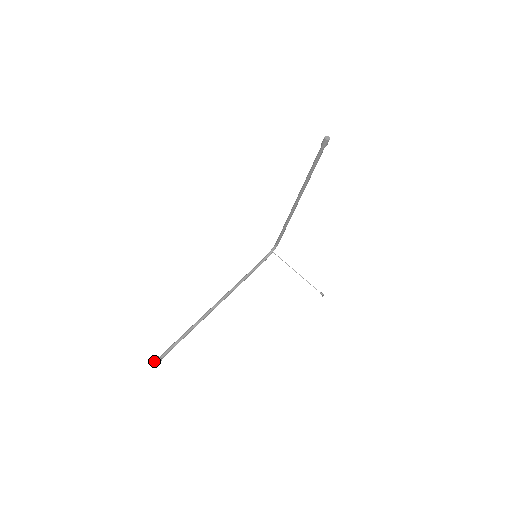
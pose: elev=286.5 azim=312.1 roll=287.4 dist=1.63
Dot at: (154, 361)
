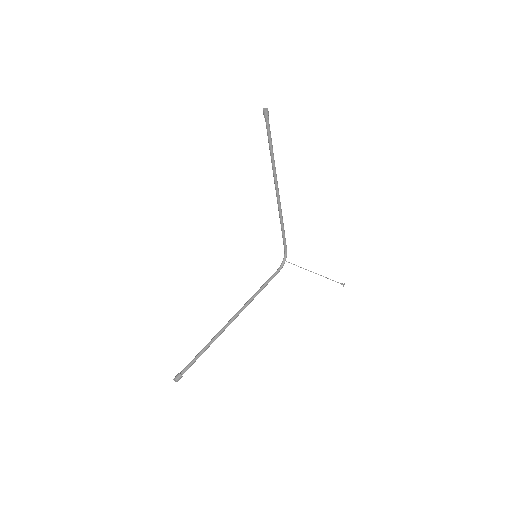
Dot at: (174, 378)
